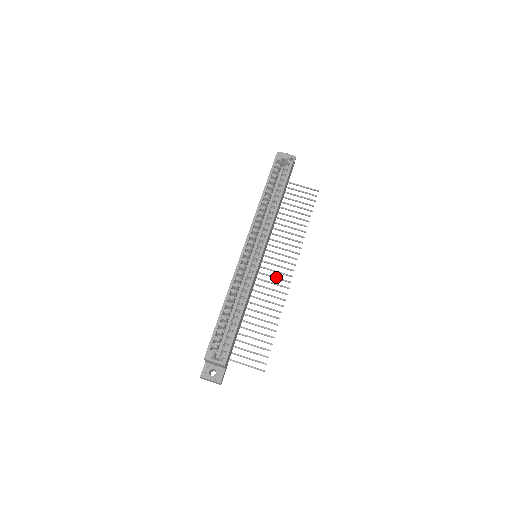
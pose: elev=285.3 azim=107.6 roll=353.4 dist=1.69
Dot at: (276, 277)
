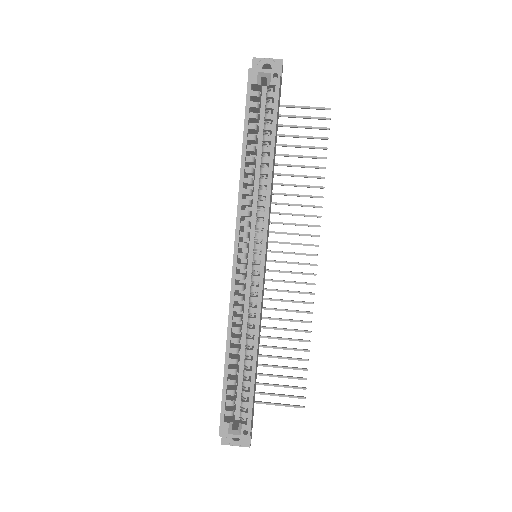
Dot at: (293, 272)
